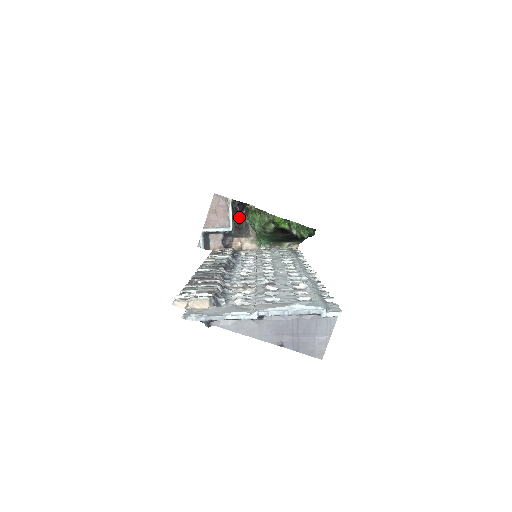
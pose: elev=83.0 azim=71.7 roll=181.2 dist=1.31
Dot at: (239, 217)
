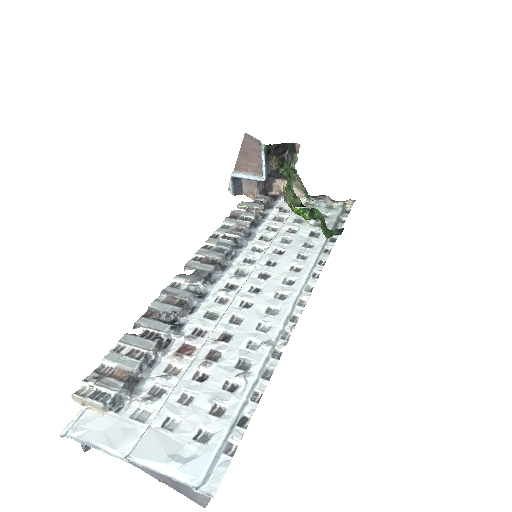
Dot at: (281, 158)
